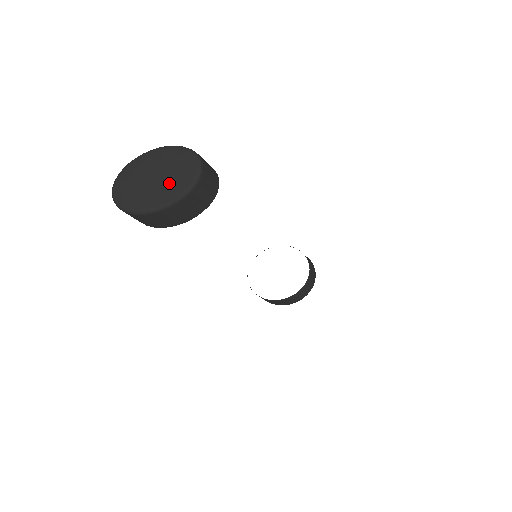
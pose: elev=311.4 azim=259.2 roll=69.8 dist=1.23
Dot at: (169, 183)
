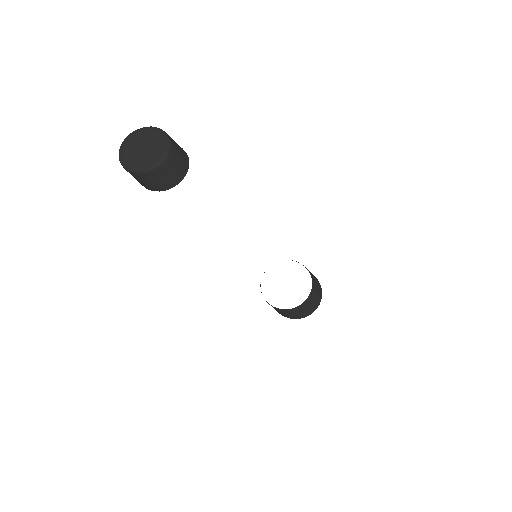
Dot at: (142, 157)
